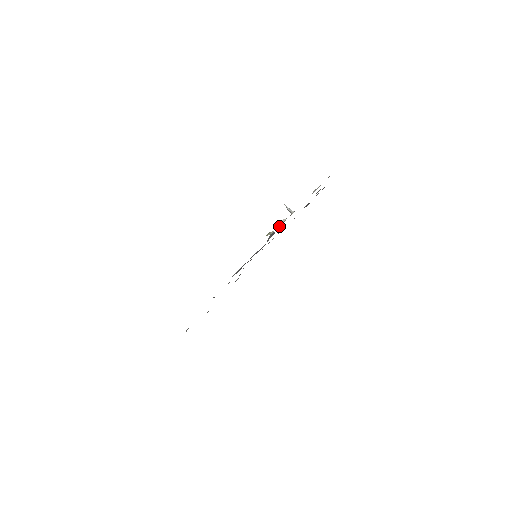
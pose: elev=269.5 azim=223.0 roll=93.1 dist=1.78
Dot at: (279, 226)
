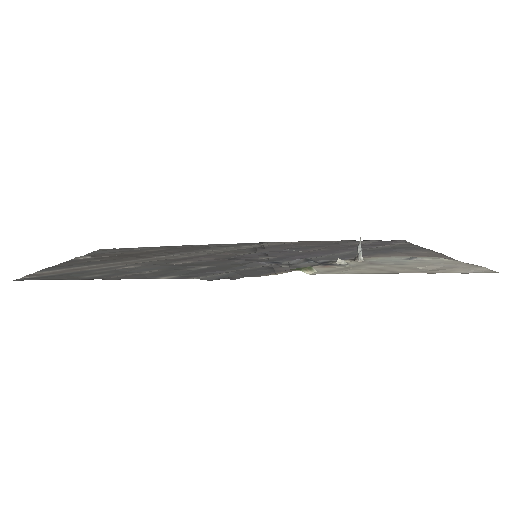
Dot at: (328, 264)
